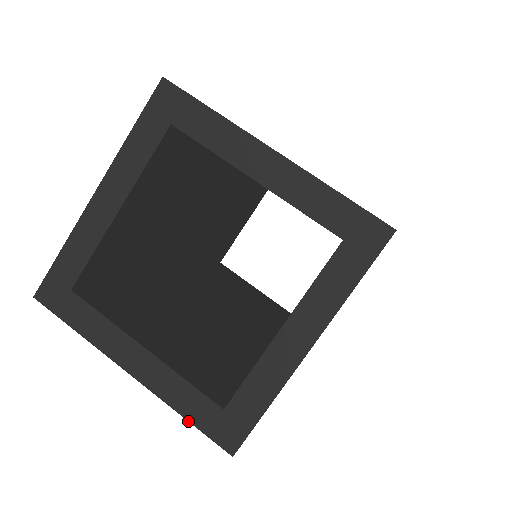
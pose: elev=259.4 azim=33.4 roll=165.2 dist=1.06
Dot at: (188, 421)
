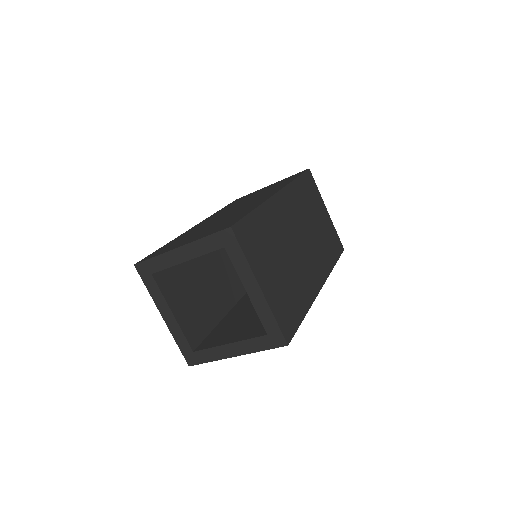
Dot at: (178, 346)
